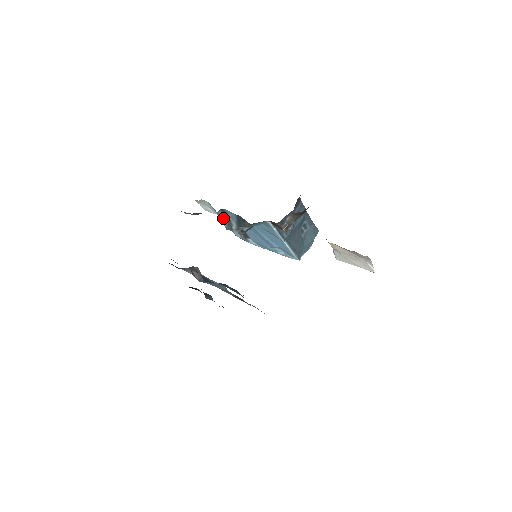
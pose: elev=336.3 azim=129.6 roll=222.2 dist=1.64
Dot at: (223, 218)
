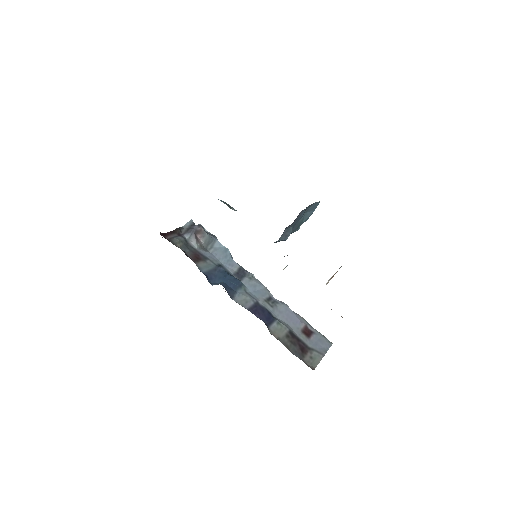
Dot at: (221, 201)
